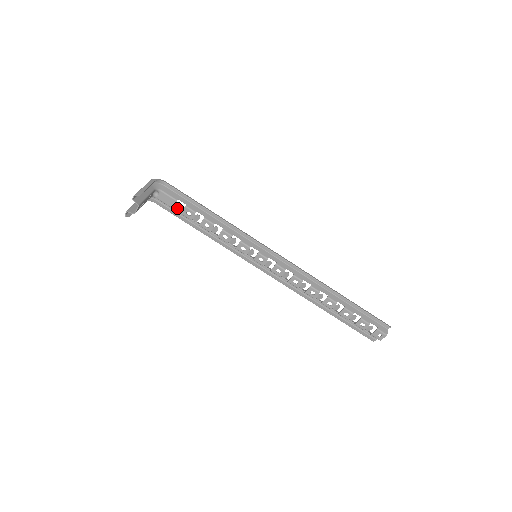
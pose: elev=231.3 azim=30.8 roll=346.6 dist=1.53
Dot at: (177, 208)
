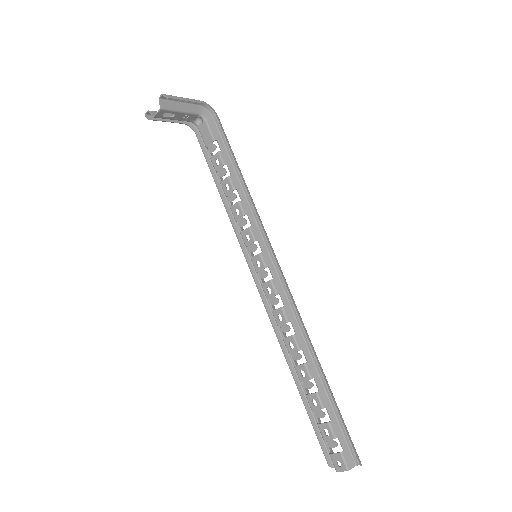
Dot at: (210, 150)
